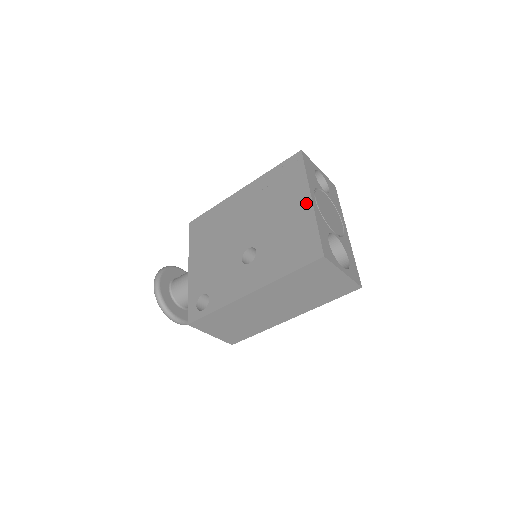
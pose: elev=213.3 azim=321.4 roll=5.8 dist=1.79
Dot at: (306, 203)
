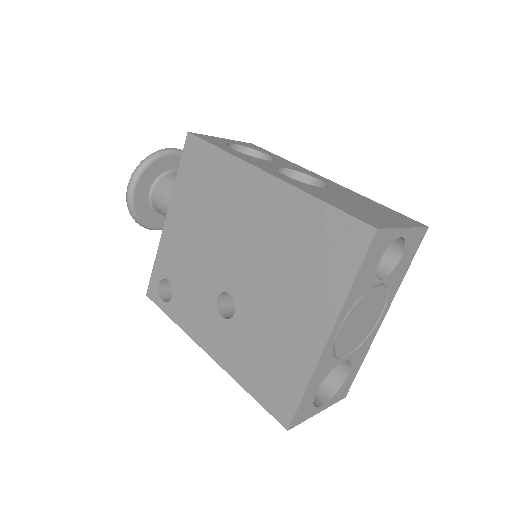
Dot at: (317, 337)
